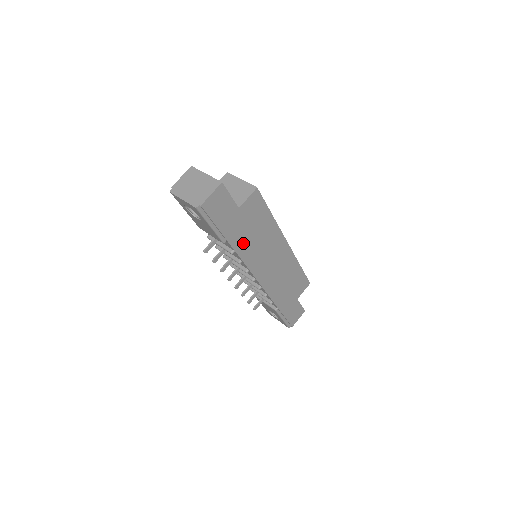
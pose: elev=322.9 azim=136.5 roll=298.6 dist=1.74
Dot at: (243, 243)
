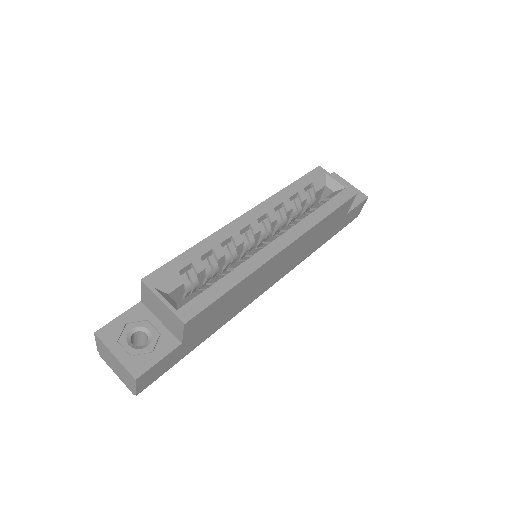
Dot at: (220, 322)
